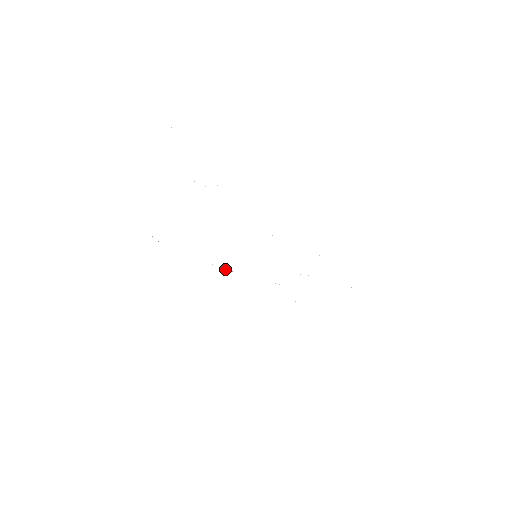
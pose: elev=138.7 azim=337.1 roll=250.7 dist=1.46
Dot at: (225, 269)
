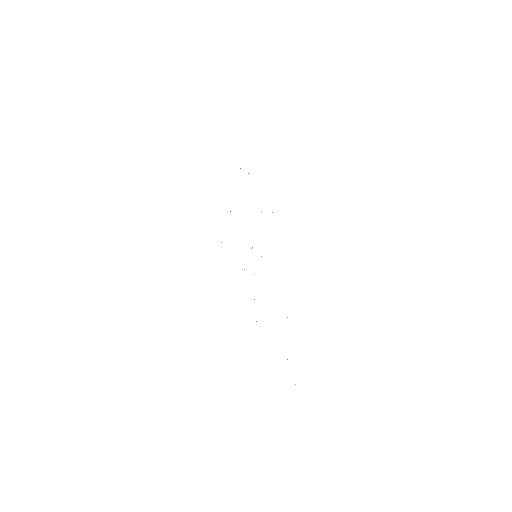
Dot at: occluded
